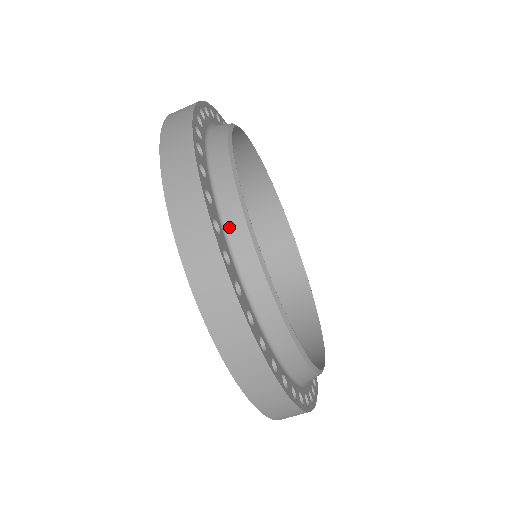
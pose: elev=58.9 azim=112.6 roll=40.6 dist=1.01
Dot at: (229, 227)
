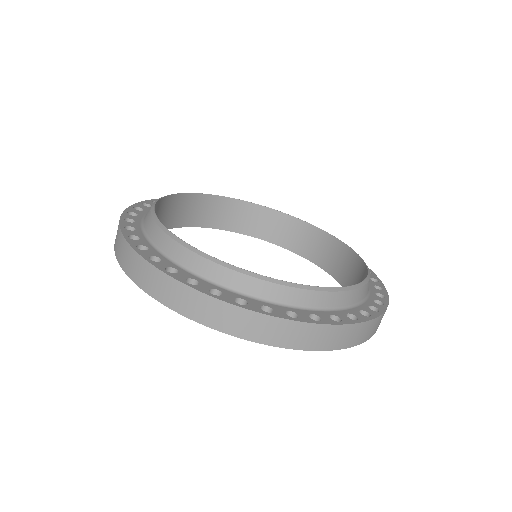
Dot at: (202, 272)
